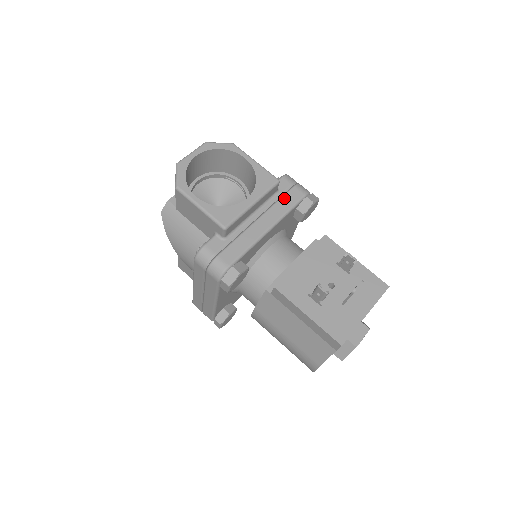
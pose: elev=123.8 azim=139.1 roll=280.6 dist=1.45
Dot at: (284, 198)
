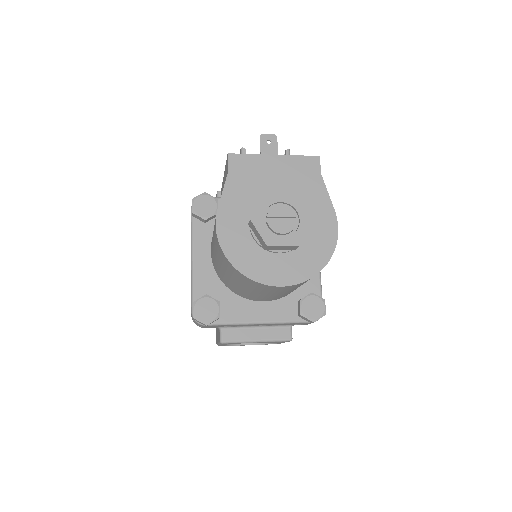
Dot at: occluded
